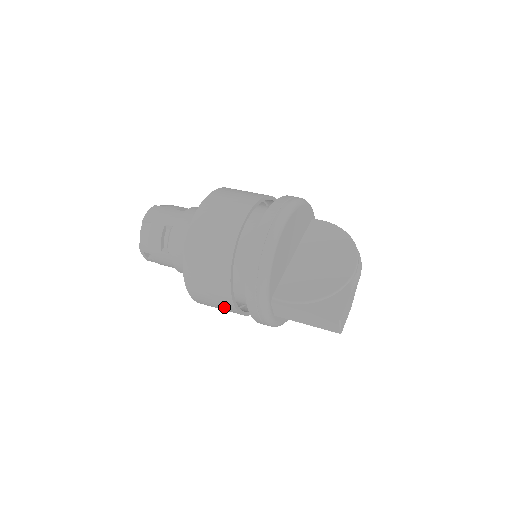
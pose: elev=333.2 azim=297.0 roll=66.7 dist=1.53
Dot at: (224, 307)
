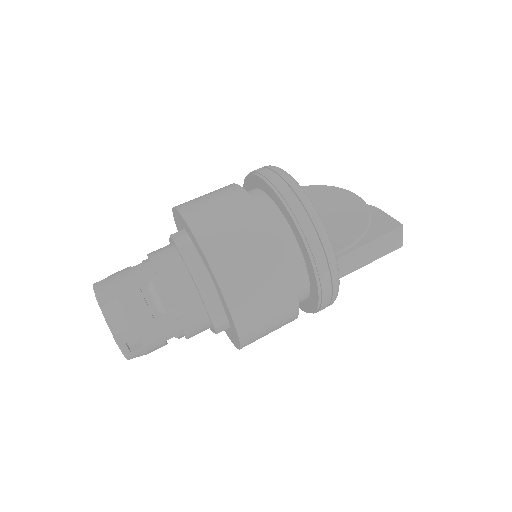
Dot at: (282, 316)
